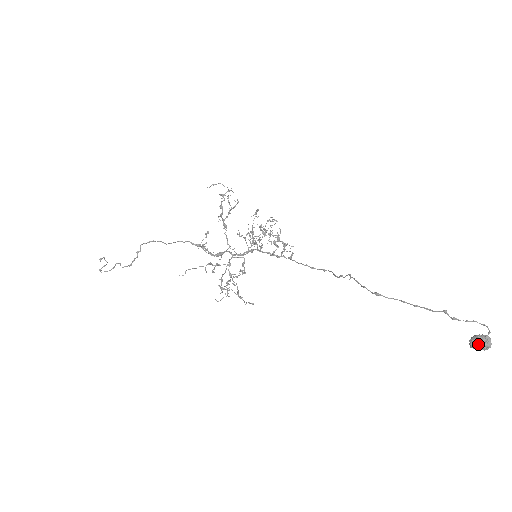
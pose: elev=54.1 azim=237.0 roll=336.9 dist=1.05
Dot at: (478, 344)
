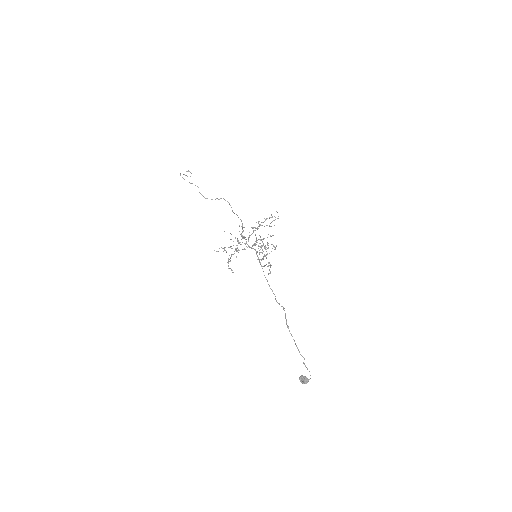
Dot at: (303, 380)
